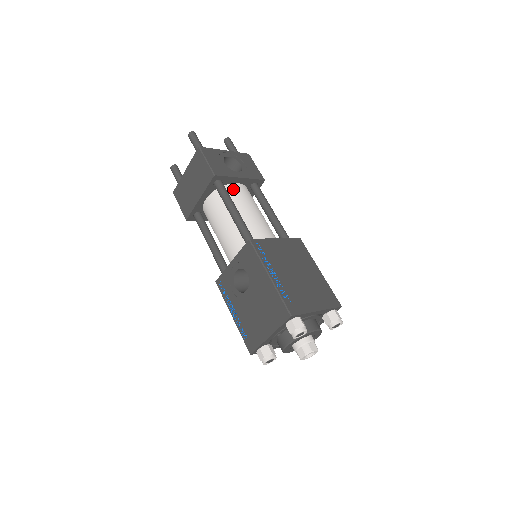
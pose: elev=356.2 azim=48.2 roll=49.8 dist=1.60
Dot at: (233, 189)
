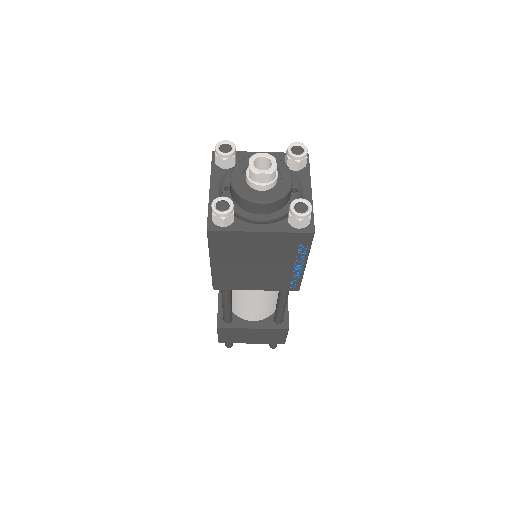
Dot at: occluded
